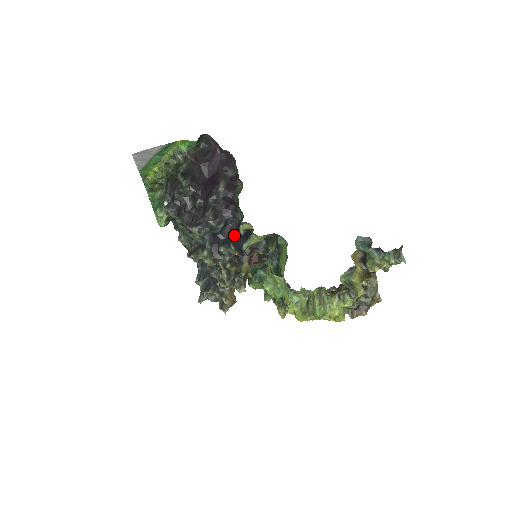
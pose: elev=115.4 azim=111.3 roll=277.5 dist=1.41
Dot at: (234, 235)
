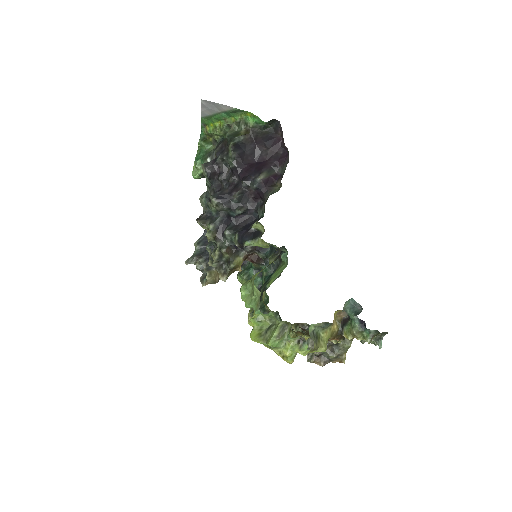
Dot at: (245, 227)
